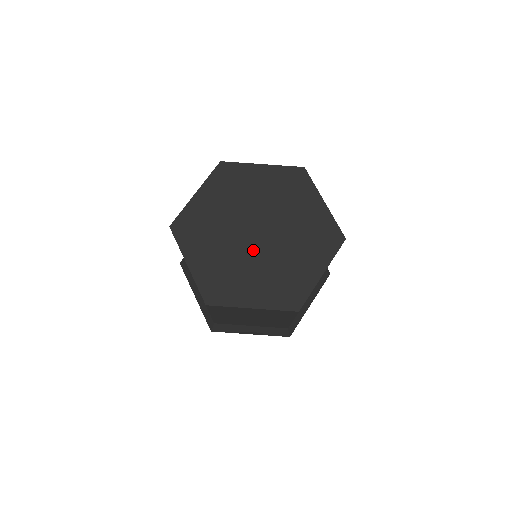
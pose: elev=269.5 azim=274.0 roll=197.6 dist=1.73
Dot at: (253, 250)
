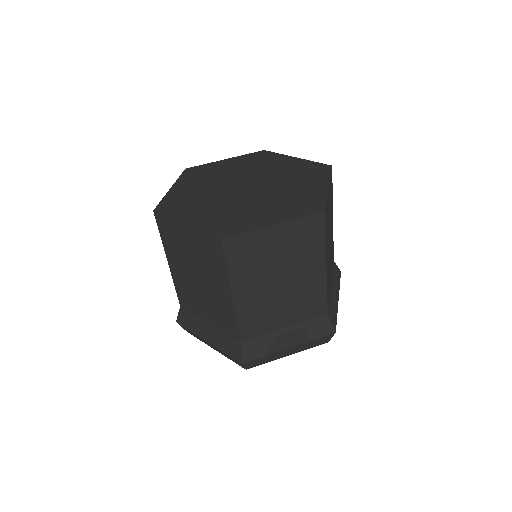
Dot at: (249, 196)
